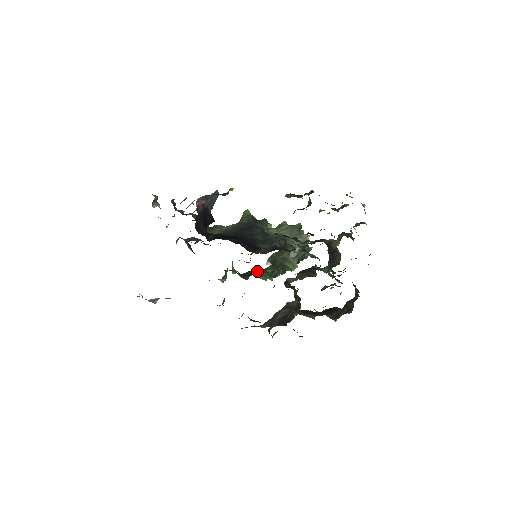
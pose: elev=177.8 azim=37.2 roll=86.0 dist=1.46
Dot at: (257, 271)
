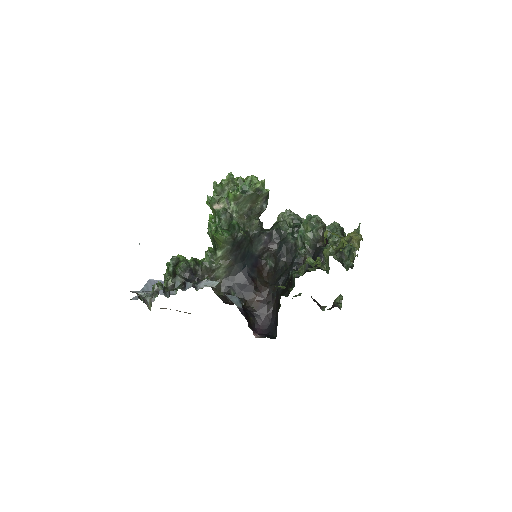
Dot at: occluded
